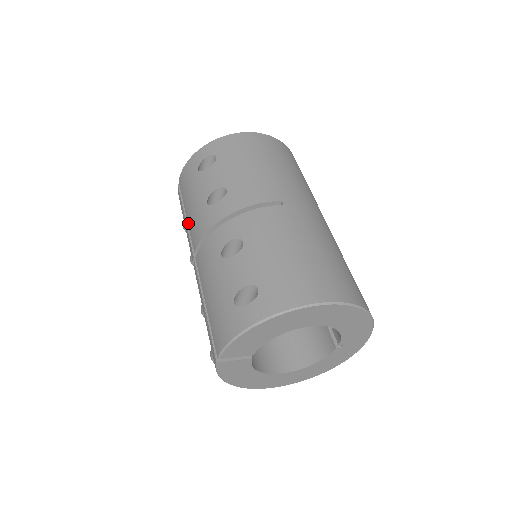
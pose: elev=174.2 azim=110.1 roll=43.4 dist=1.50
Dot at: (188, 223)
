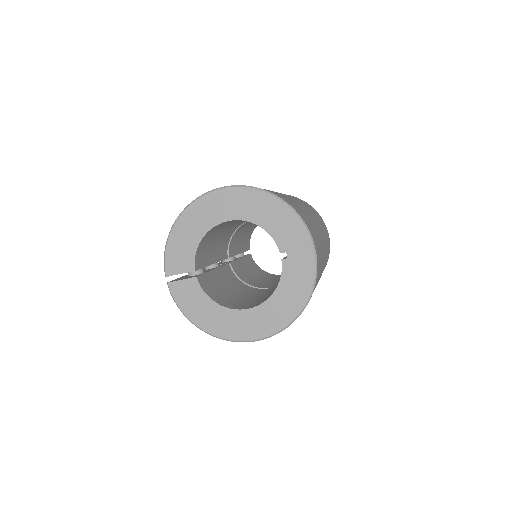
Dot at: occluded
